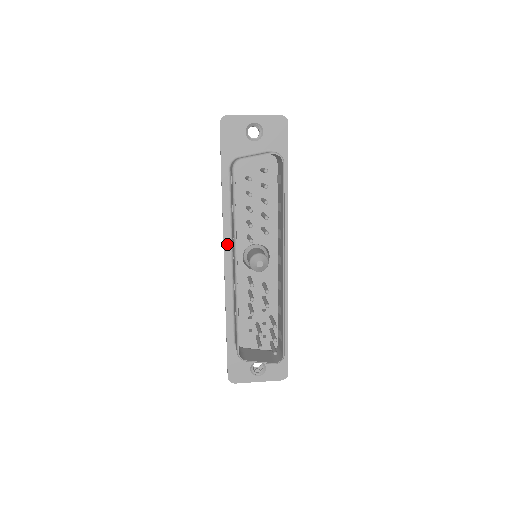
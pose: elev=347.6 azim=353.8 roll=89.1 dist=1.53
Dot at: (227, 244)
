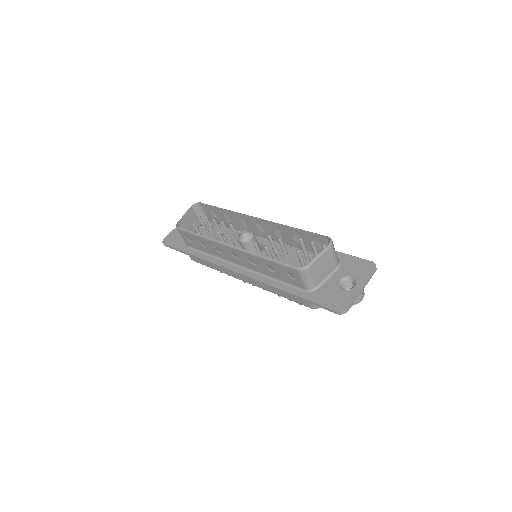
Dot at: (228, 266)
